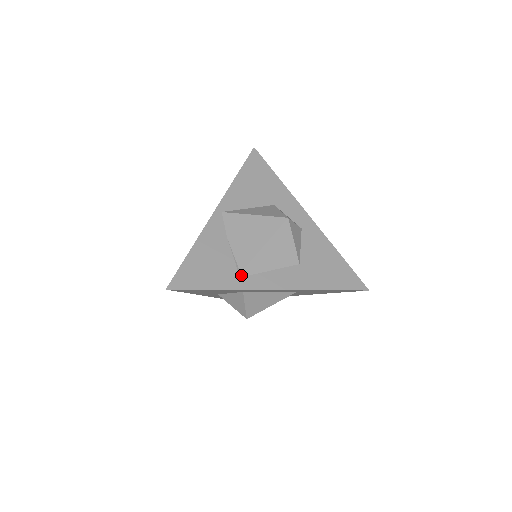
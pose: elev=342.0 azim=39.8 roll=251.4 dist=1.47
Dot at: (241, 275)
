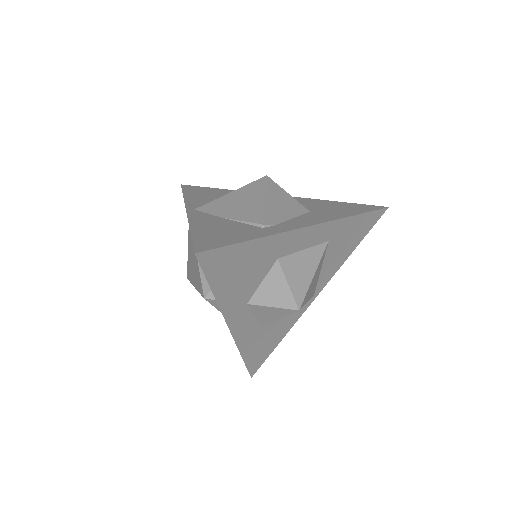
Dot at: (265, 228)
